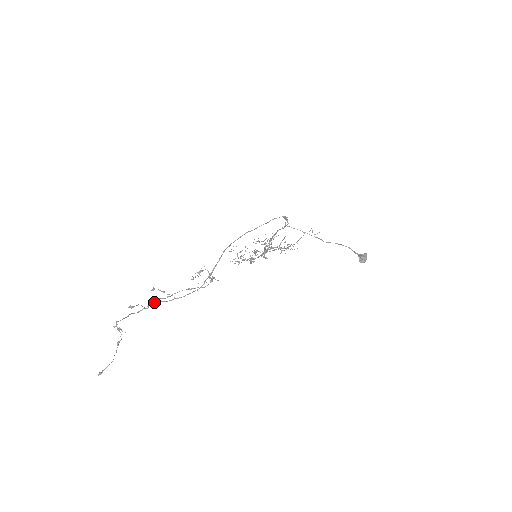
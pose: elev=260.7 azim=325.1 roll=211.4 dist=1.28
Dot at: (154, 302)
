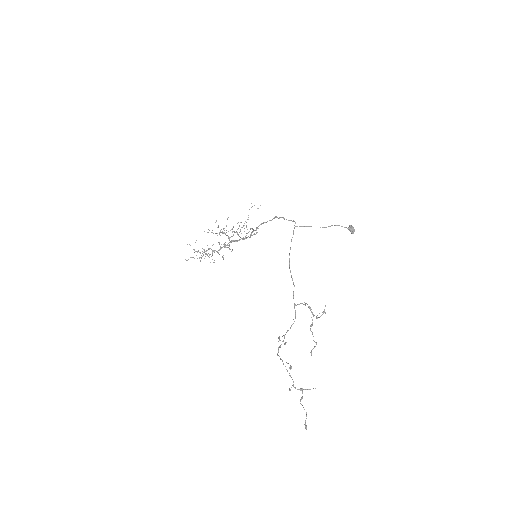
Dot at: occluded
